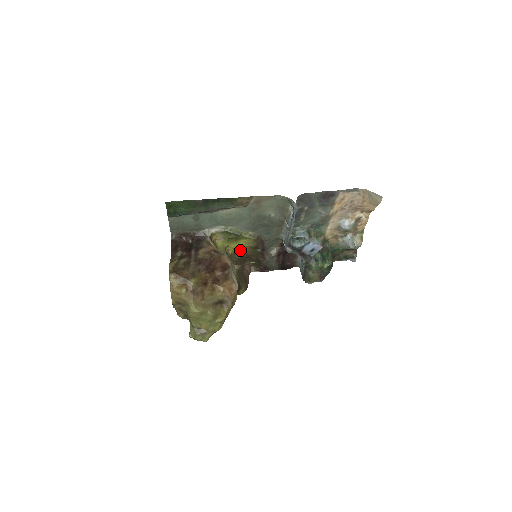
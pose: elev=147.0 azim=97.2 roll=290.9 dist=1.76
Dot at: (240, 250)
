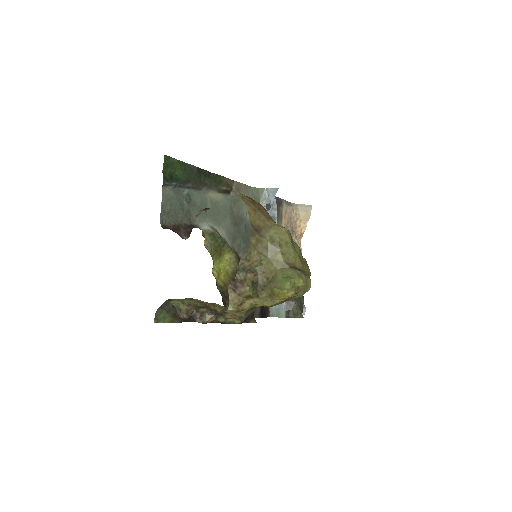
Dot at: (221, 280)
